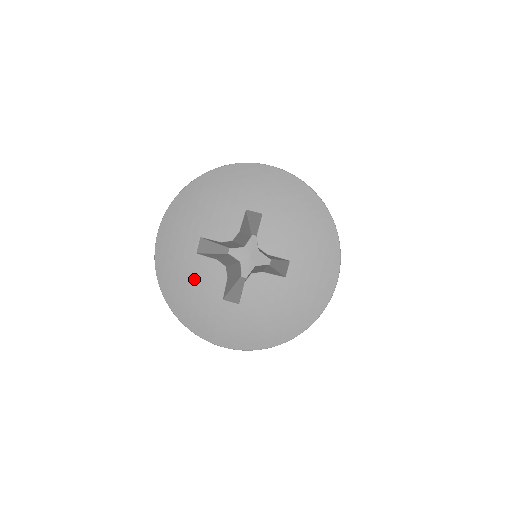
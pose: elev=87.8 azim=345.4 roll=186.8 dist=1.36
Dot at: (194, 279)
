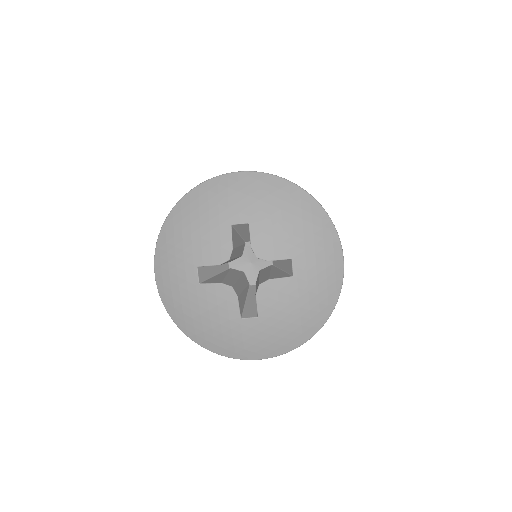
Dot at: (206, 308)
